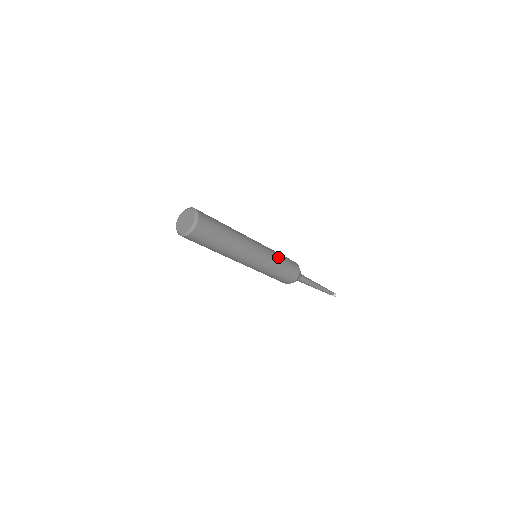
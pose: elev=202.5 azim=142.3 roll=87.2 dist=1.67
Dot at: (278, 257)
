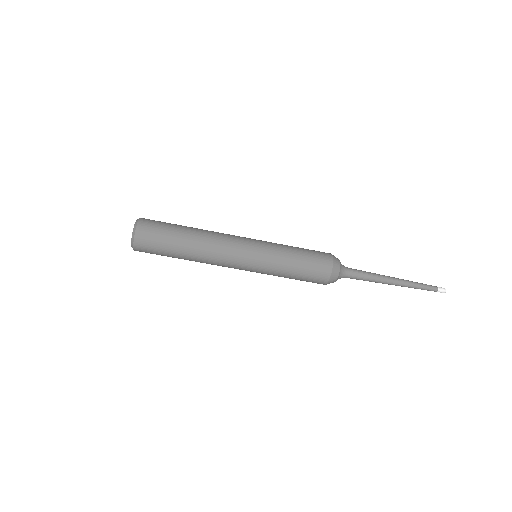
Dot at: (284, 252)
